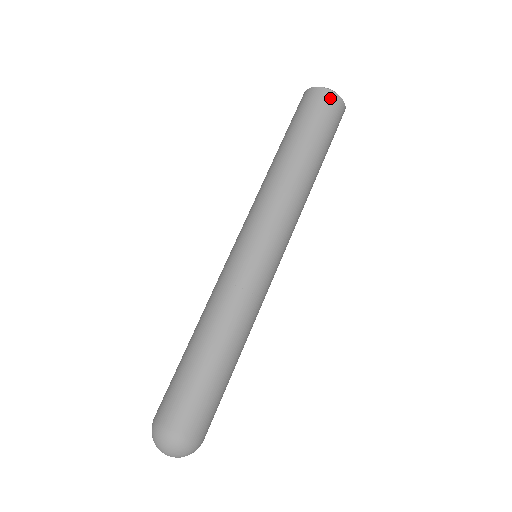
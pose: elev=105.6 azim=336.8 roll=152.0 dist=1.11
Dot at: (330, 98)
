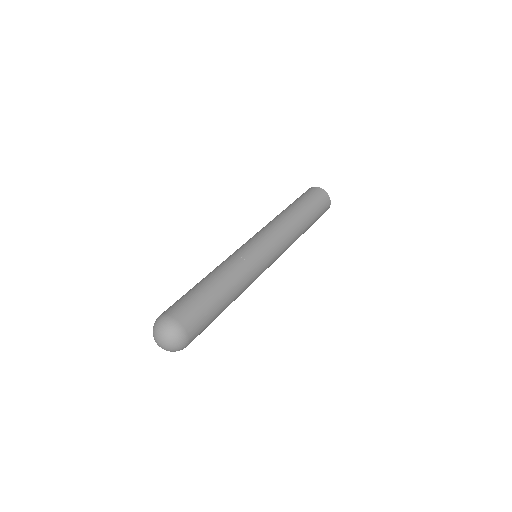
Dot at: (316, 189)
